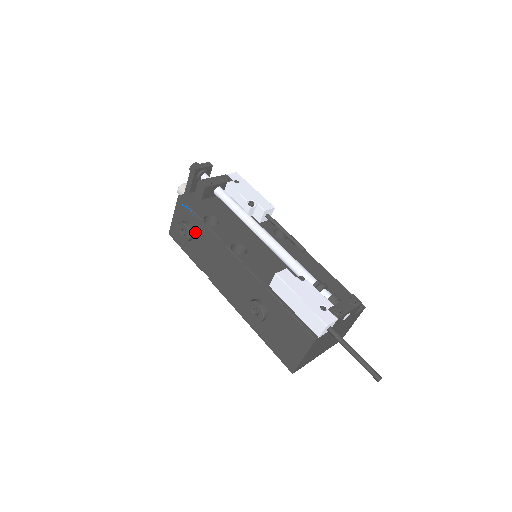
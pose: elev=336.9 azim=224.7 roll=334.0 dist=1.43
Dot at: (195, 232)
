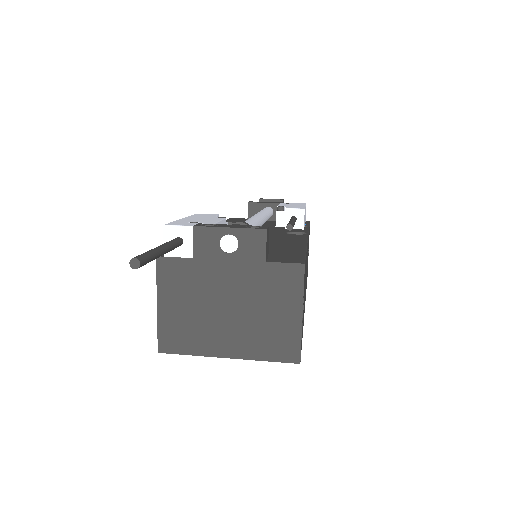
Dot at: occluded
